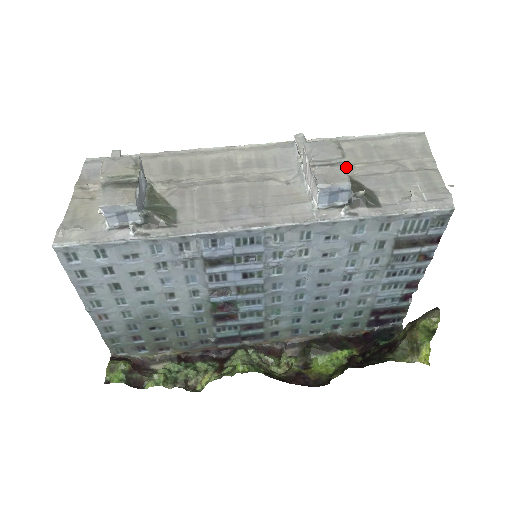
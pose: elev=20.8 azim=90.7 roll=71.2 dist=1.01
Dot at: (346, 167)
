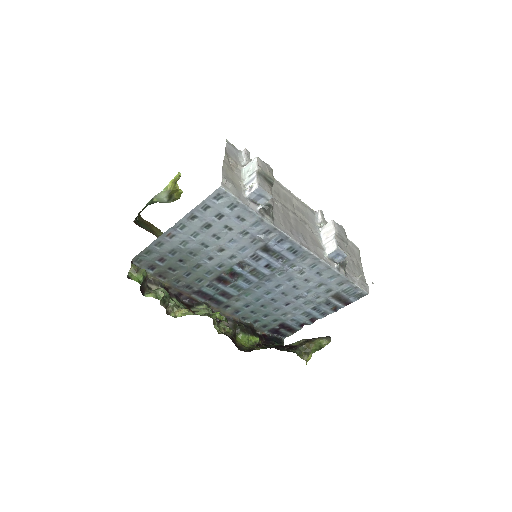
Dot at: occluded
